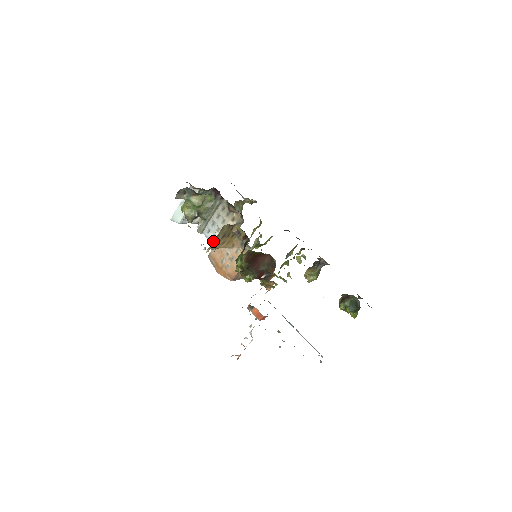
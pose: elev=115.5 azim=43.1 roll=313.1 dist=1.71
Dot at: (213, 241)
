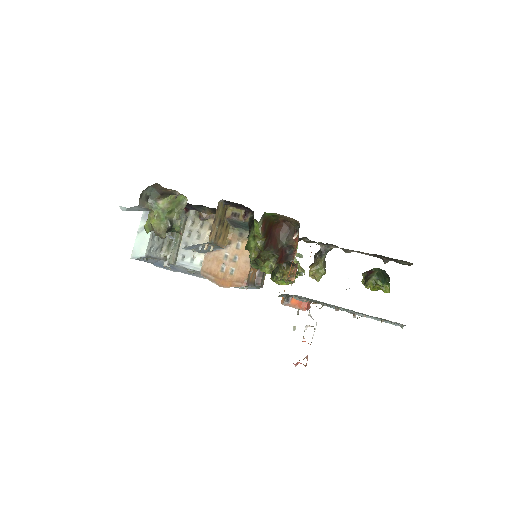
Dot at: (211, 229)
